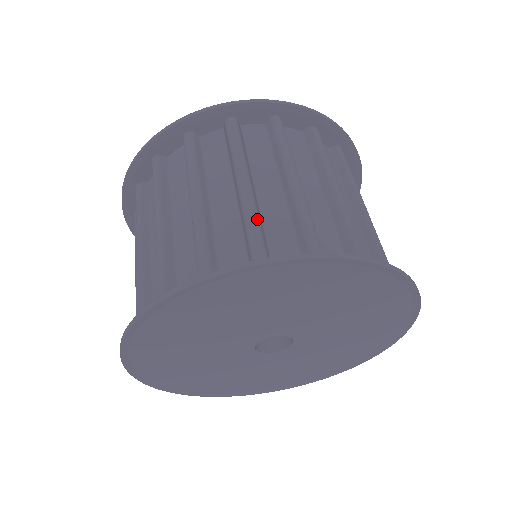
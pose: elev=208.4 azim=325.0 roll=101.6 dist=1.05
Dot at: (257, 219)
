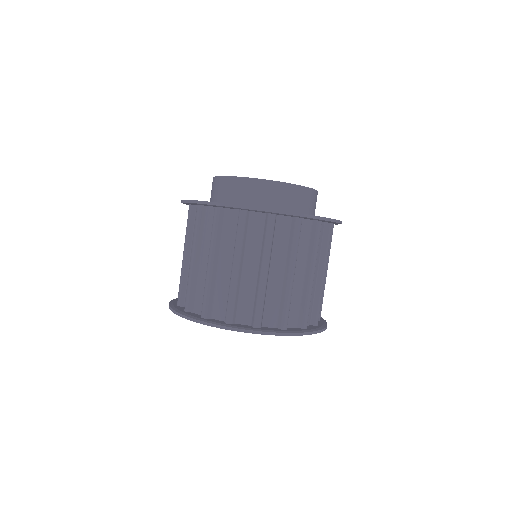
Dot at: (209, 289)
